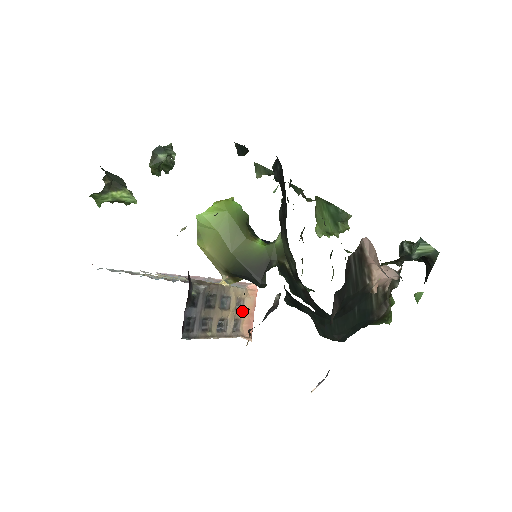
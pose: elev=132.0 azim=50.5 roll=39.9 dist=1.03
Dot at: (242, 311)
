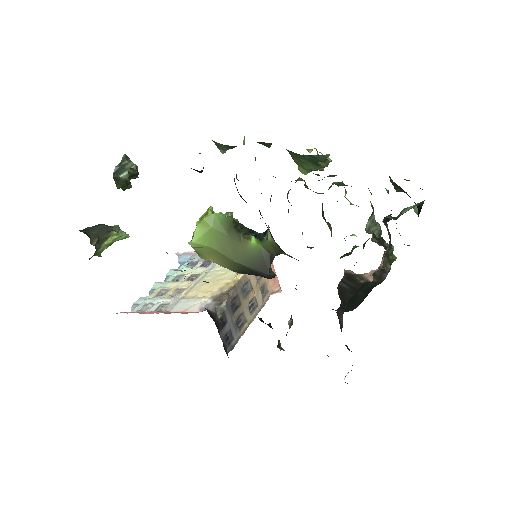
Dot at: occluded
